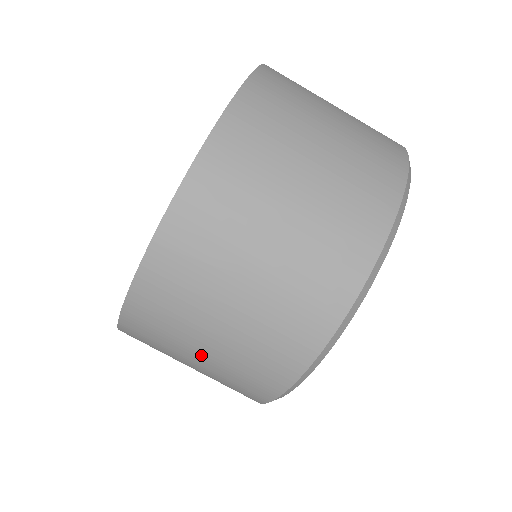
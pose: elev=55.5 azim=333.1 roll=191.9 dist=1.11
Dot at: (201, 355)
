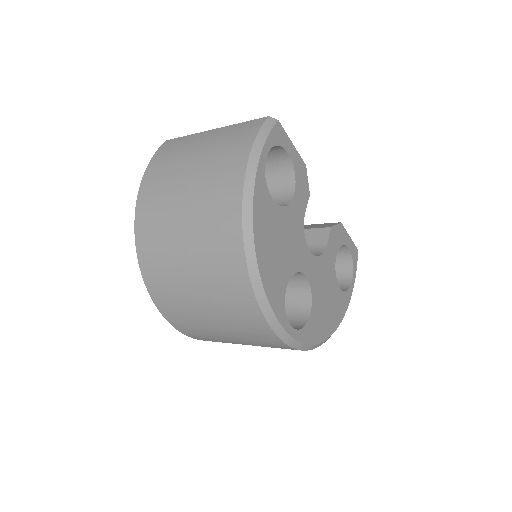
Dot at: occluded
